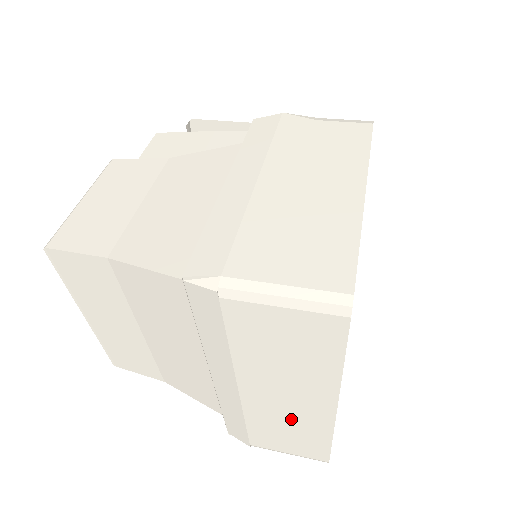
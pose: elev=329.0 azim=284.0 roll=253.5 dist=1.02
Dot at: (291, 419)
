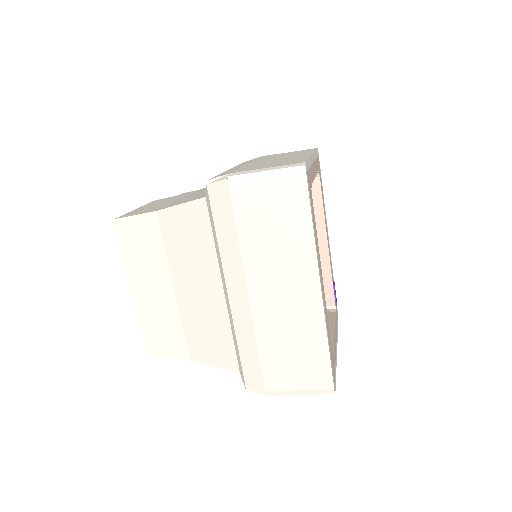
Dot at: (292, 323)
